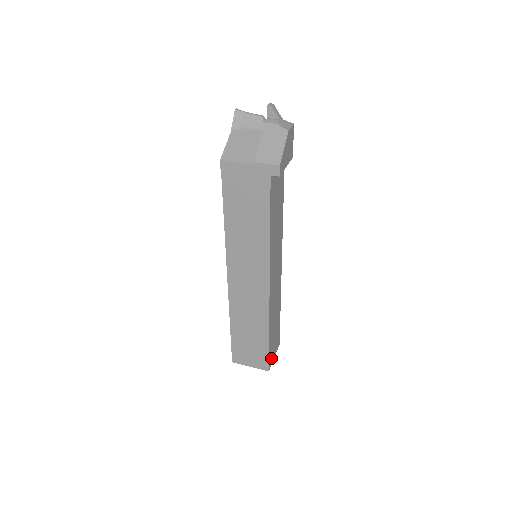
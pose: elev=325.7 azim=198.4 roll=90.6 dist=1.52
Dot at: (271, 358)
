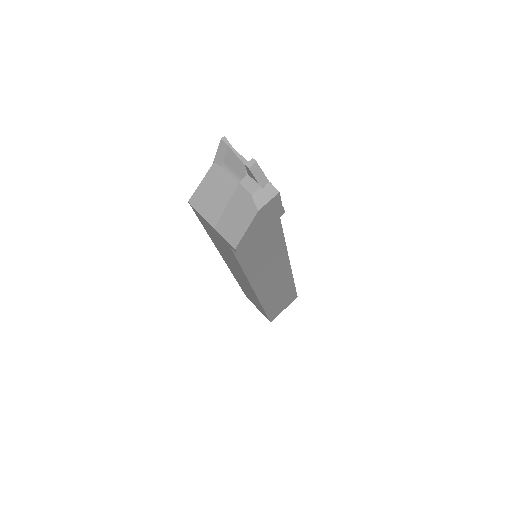
Dot at: (276, 314)
